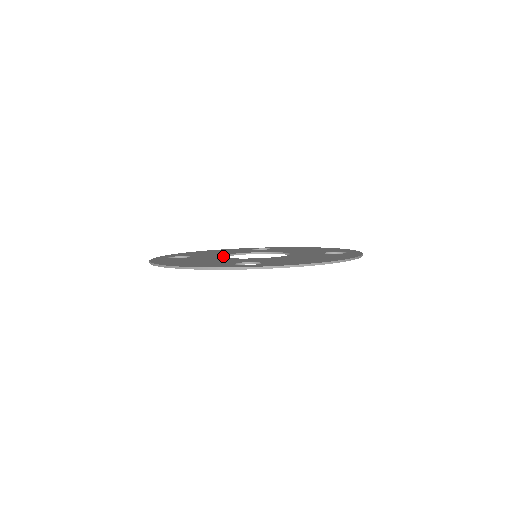
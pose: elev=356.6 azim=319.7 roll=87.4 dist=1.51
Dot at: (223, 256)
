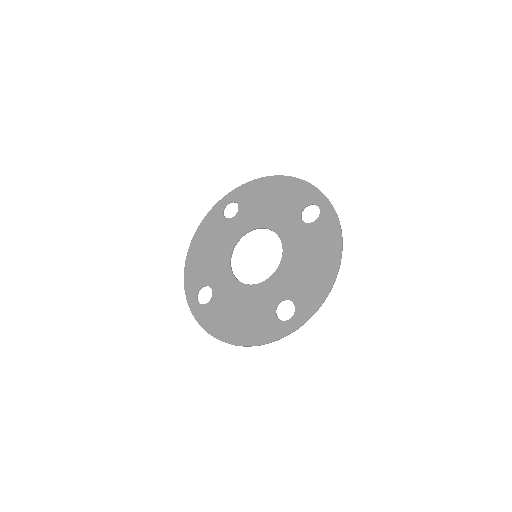
Dot at: (231, 269)
